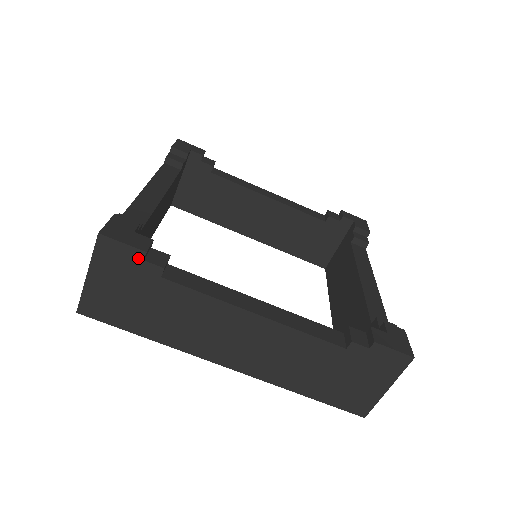
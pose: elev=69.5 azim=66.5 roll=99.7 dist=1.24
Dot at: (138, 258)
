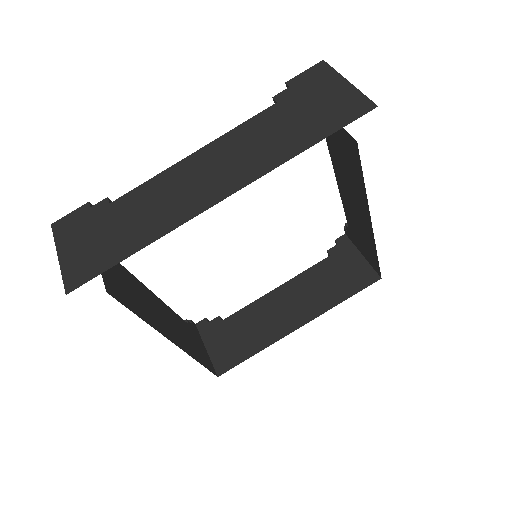
Dot at: (86, 210)
